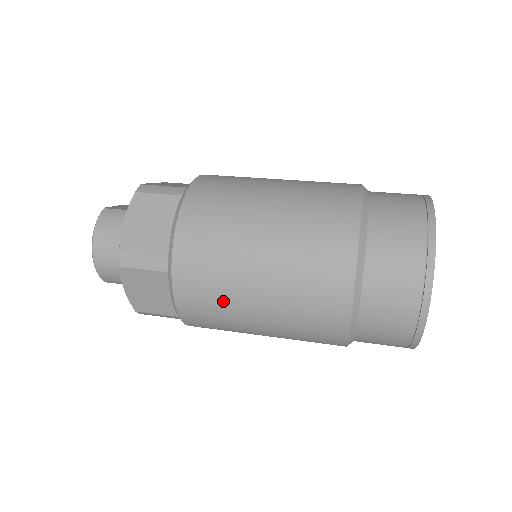
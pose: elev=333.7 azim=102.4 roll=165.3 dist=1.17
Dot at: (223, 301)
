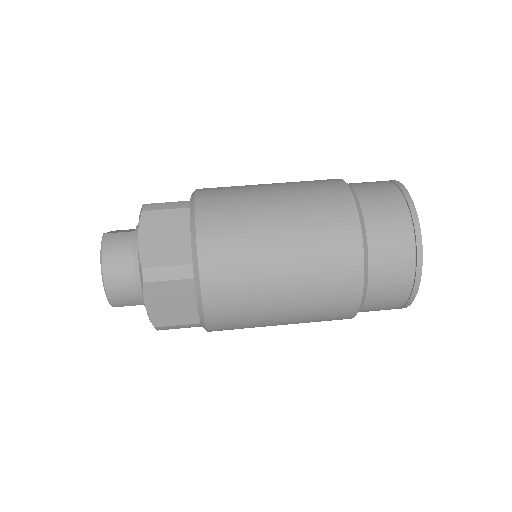
Dot at: (250, 295)
